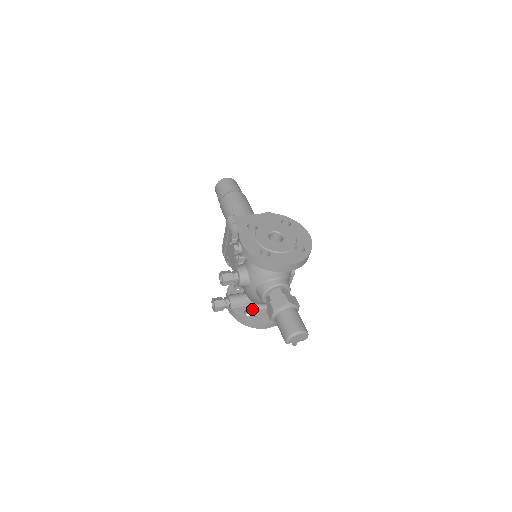
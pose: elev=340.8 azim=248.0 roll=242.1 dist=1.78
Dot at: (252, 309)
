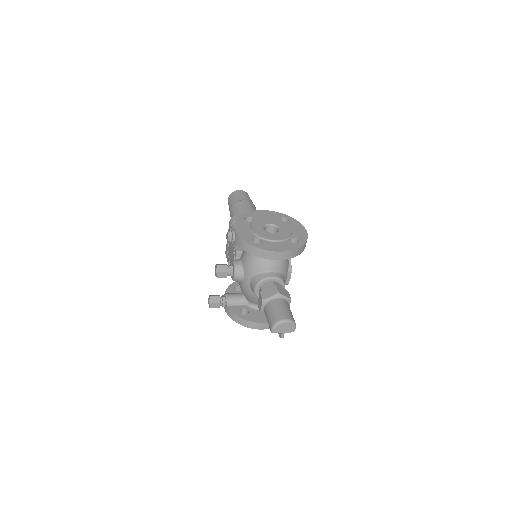
Dot at: (248, 309)
